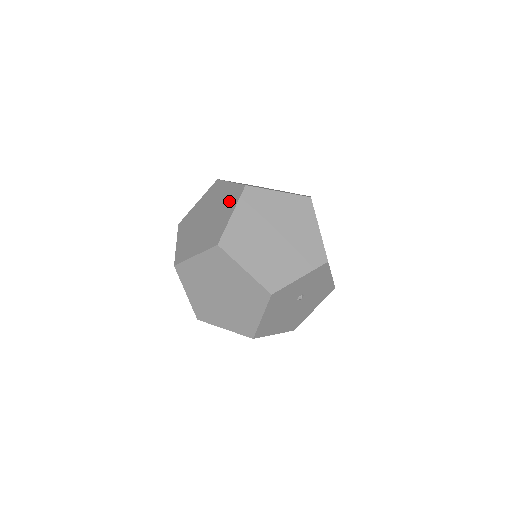
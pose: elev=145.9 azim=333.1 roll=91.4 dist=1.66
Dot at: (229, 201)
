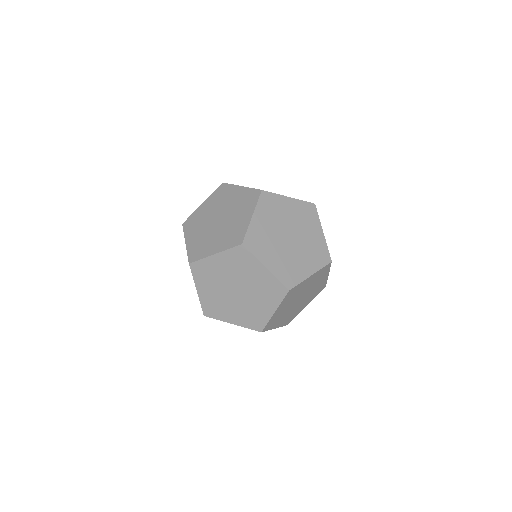
Dot at: (224, 195)
